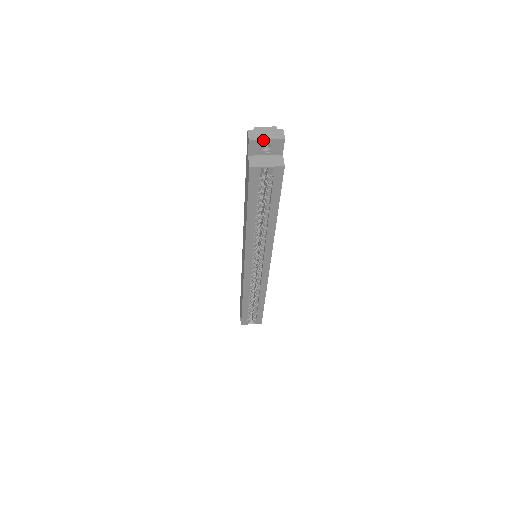
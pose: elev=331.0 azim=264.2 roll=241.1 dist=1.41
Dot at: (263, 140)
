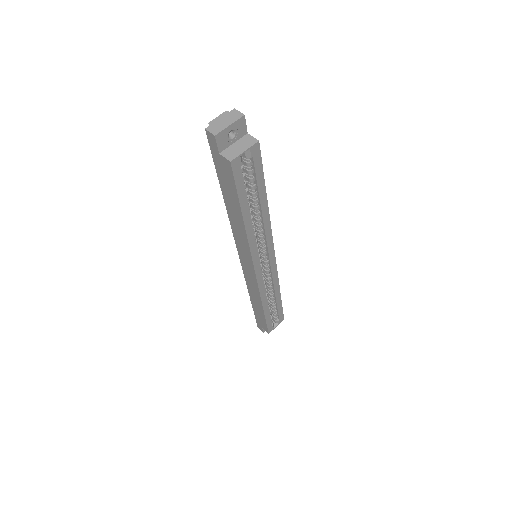
Dot at: (227, 128)
